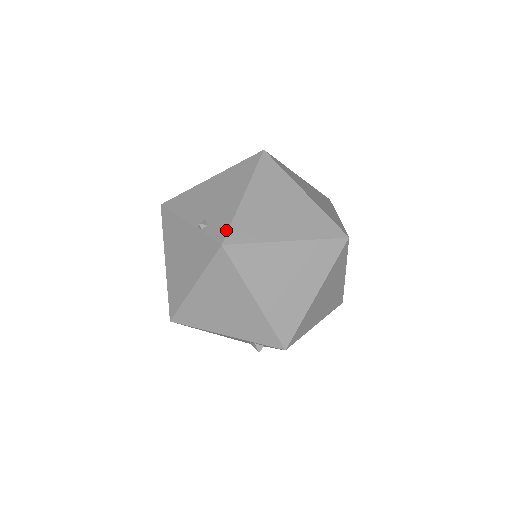
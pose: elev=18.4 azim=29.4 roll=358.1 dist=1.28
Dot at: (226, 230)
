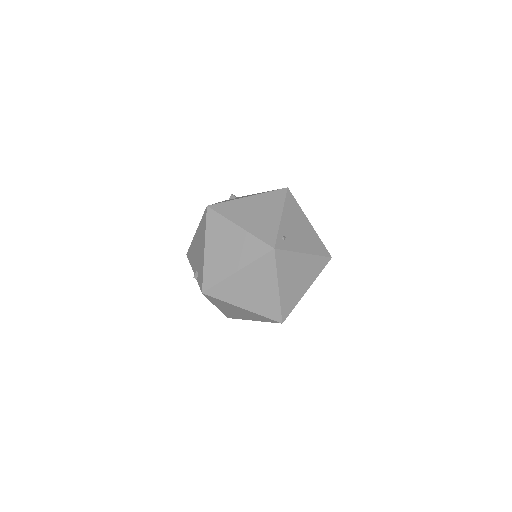
Dot at: (202, 281)
